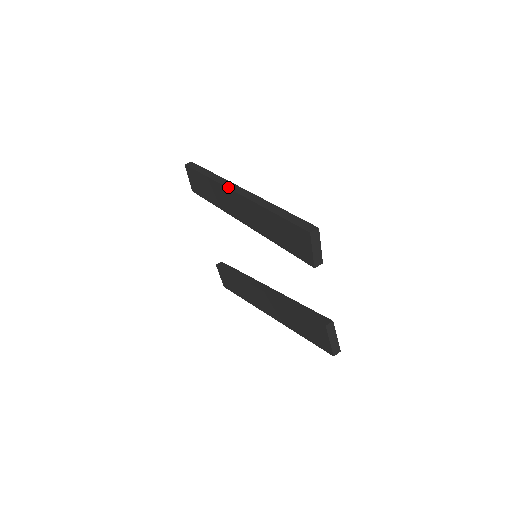
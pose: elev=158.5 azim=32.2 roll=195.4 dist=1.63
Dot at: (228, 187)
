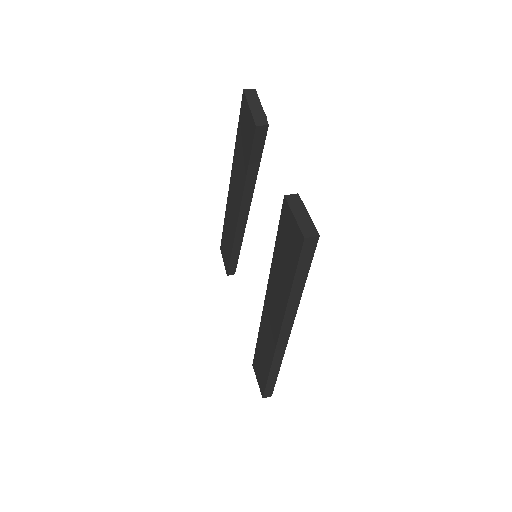
Dot at: (228, 197)
